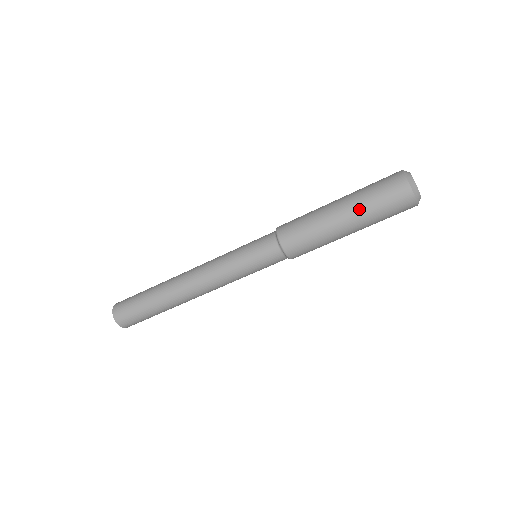
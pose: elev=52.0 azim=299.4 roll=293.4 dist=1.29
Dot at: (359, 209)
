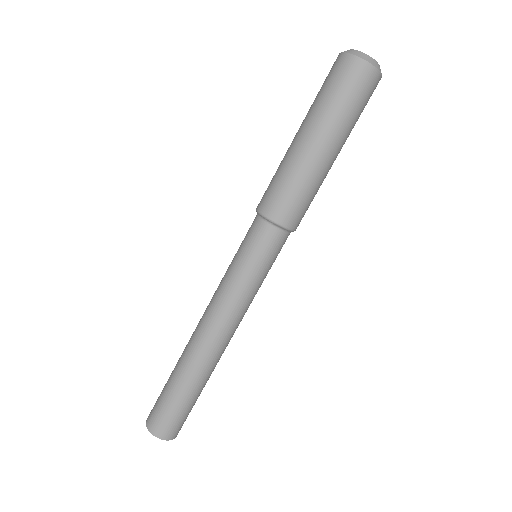
Dot at: (318, 118)
